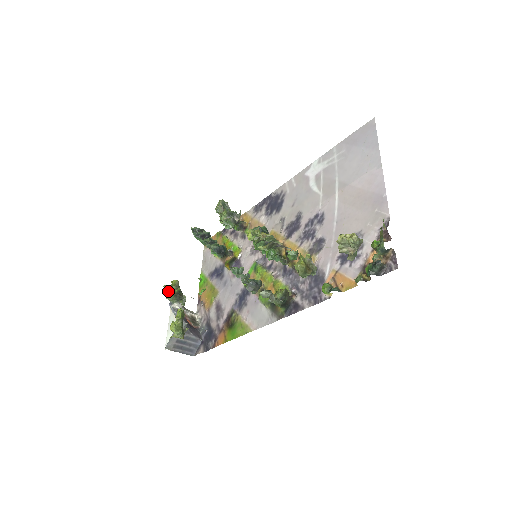
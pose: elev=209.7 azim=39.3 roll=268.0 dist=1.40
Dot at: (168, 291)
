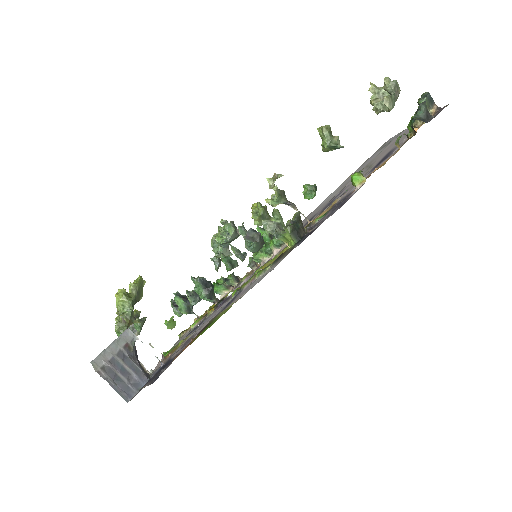
Dot at: occluded
